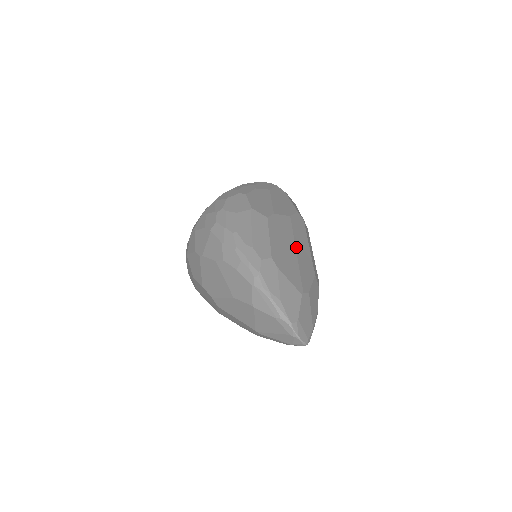
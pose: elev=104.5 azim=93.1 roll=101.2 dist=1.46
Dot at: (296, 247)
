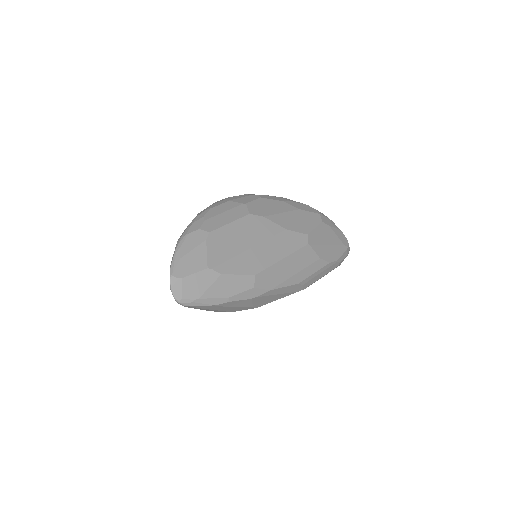
Dot at: (256, 246)
